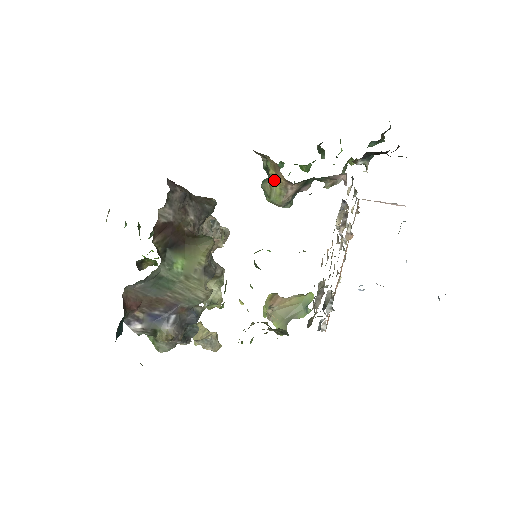
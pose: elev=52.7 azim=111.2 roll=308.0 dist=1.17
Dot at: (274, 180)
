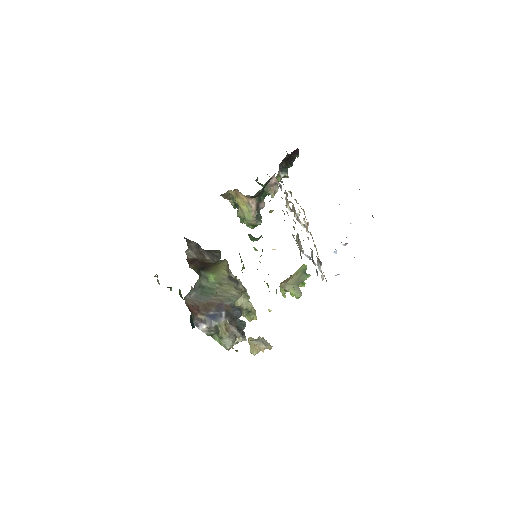
Dot at: (241, 204)
